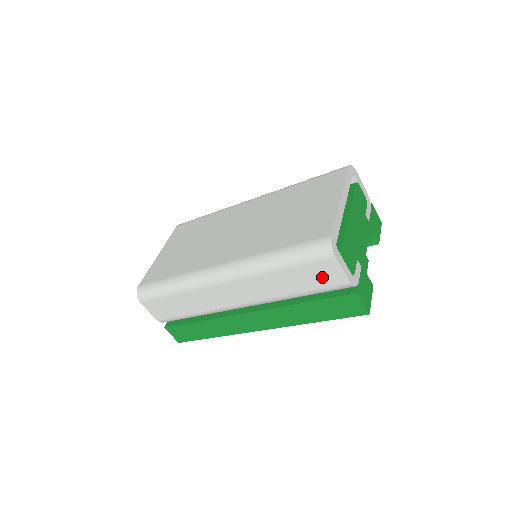
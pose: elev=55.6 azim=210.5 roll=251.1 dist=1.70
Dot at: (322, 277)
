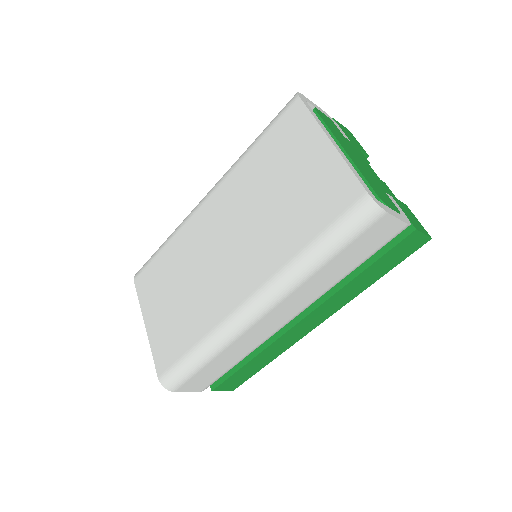
Dot at: (375, 240)
